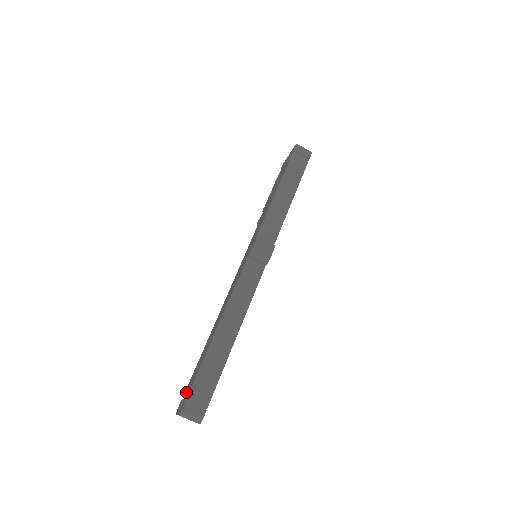
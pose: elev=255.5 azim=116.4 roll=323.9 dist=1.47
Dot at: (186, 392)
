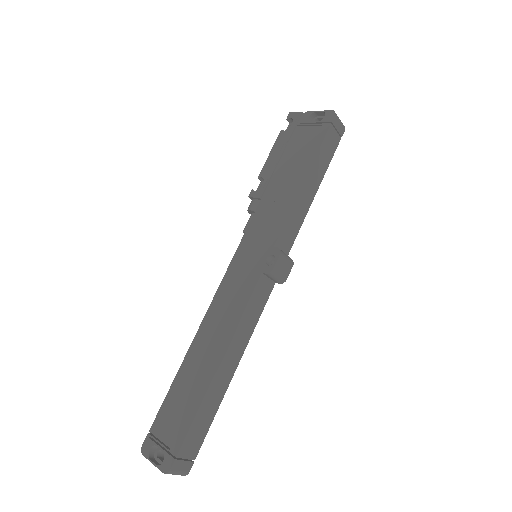
Dot at: (162, 434)
